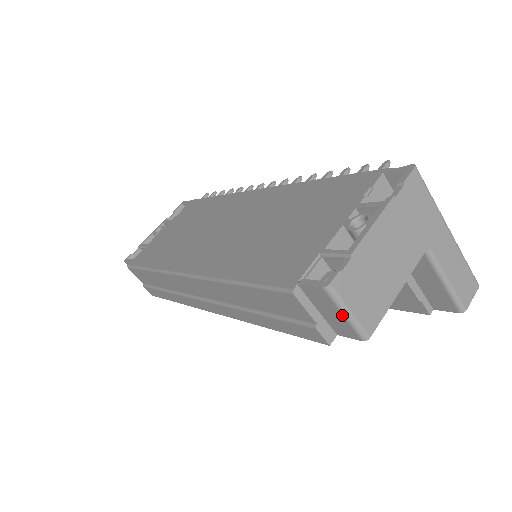
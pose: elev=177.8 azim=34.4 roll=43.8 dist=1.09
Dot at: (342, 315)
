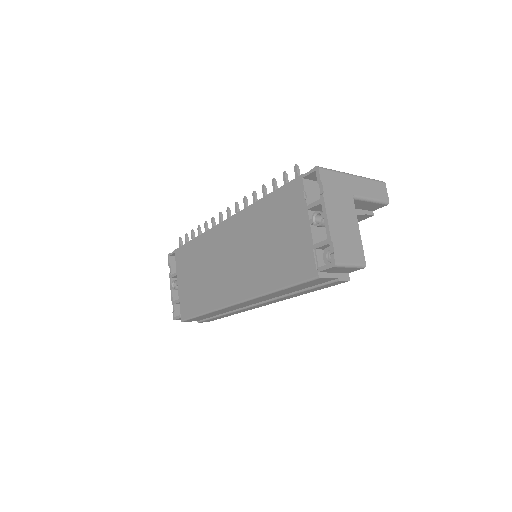
Dot at: (348, 268)
